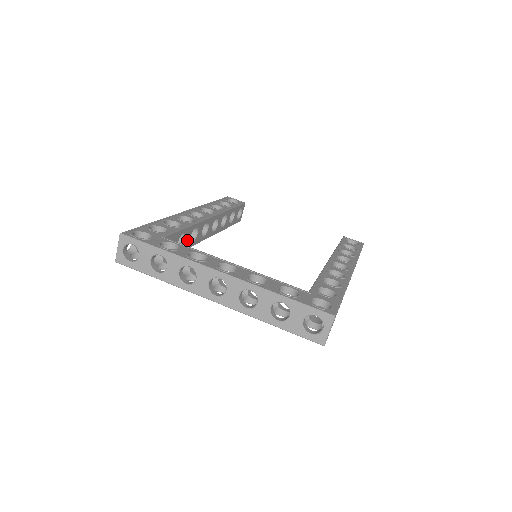
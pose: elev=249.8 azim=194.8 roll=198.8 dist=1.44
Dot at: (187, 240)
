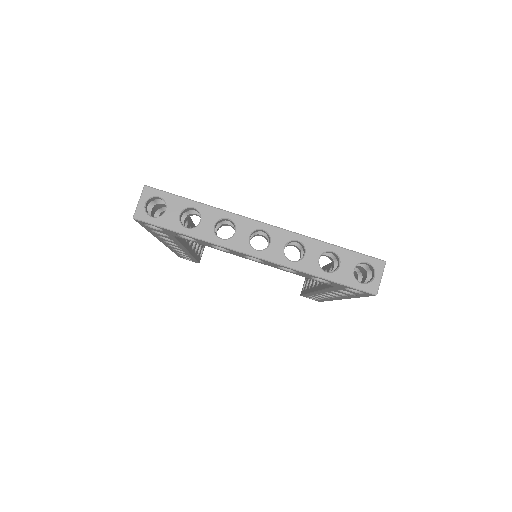
Dot at: occluded
